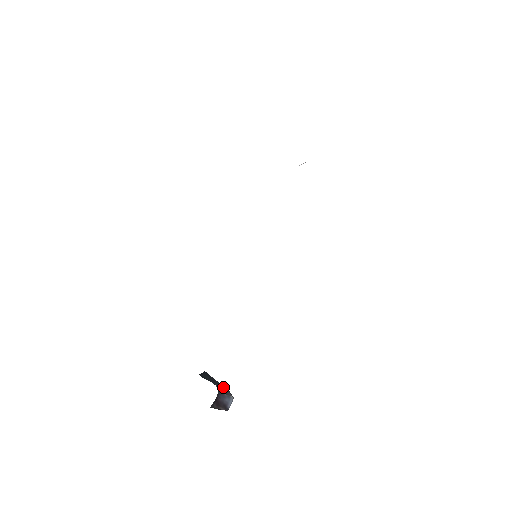
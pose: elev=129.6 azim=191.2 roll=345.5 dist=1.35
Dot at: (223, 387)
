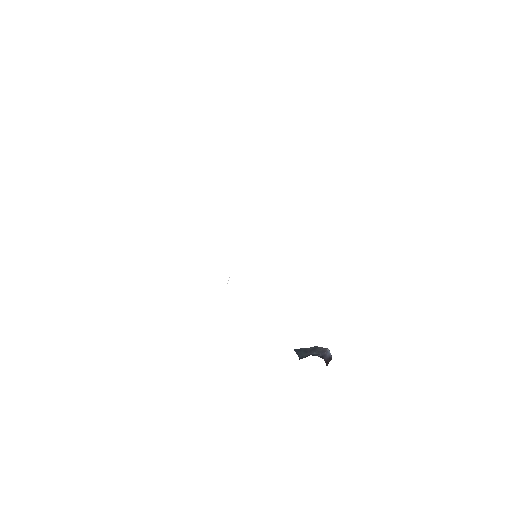
Dot at: (319, 351)
